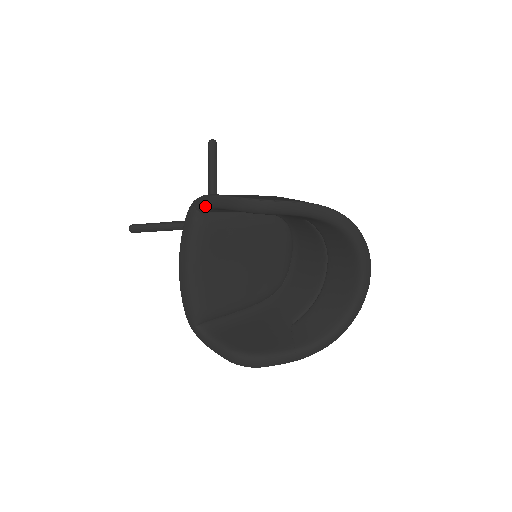
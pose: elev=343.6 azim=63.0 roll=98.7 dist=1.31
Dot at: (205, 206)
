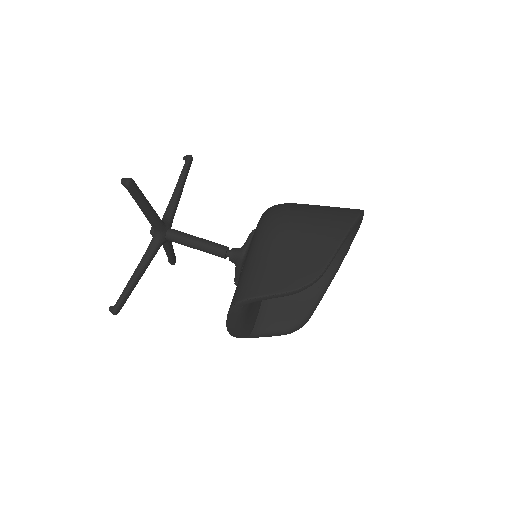
Dot at: occluded
